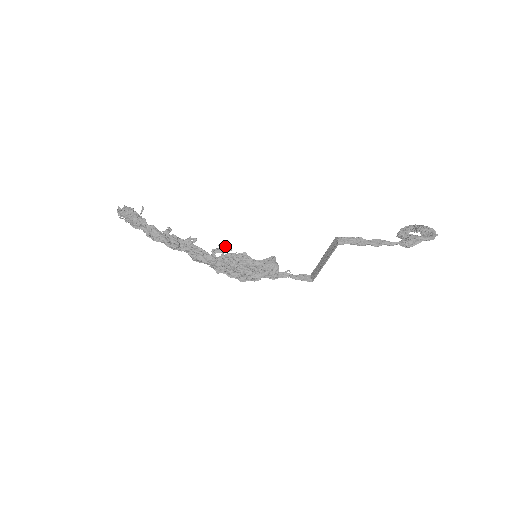
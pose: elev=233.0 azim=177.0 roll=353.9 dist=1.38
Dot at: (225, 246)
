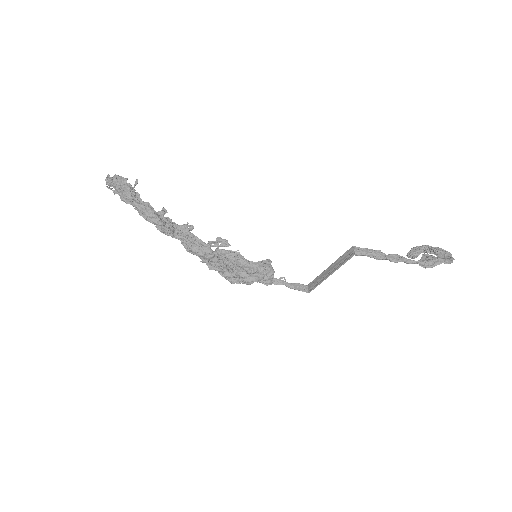
Dot at: (224, 240)
